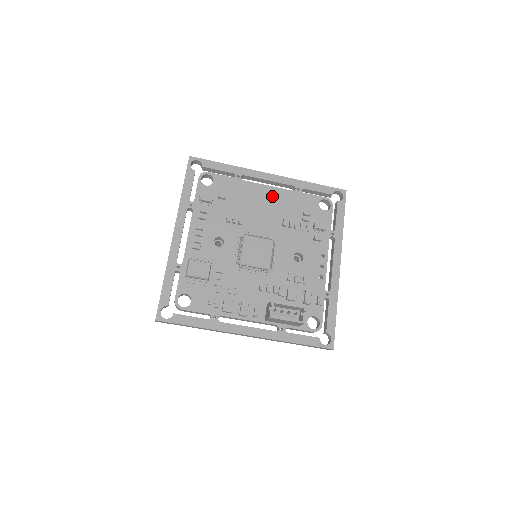
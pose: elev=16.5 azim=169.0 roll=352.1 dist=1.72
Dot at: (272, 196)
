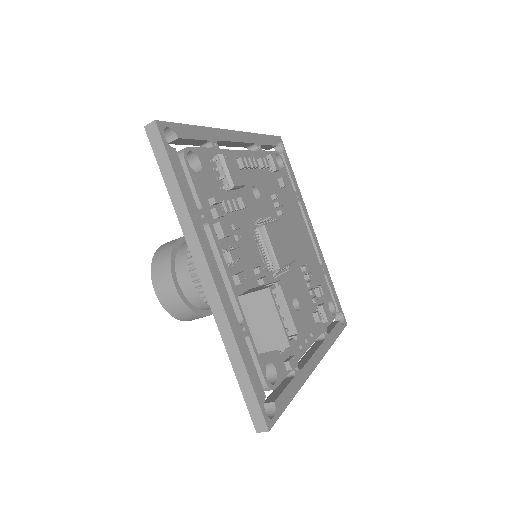
Dot at: (307, 242)
